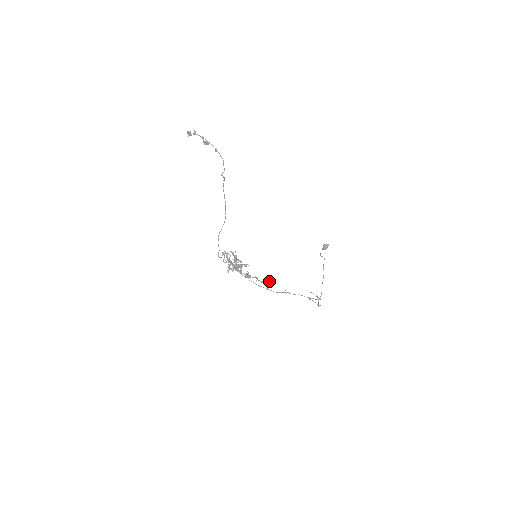
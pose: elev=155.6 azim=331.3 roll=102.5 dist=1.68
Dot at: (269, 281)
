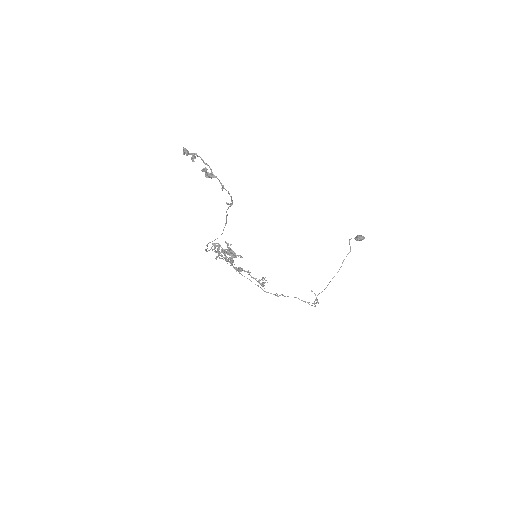
Dot at: (262, 284)
